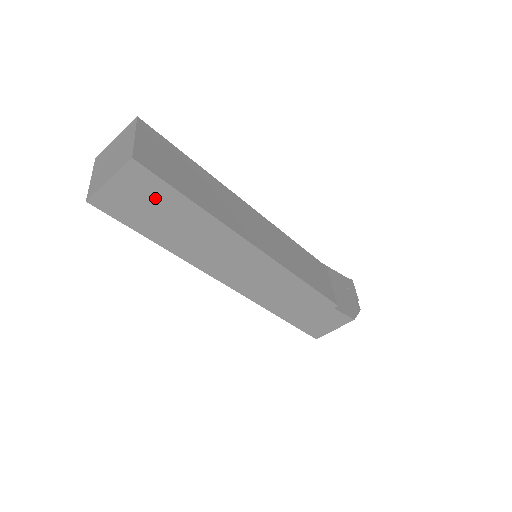
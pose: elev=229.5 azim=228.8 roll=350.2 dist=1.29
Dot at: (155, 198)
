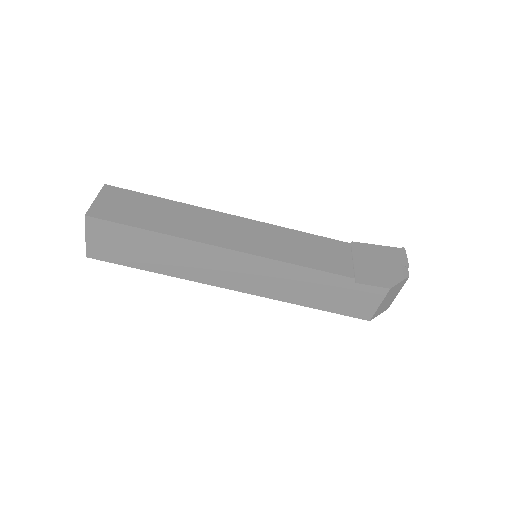
Dot at: (121, 237)
